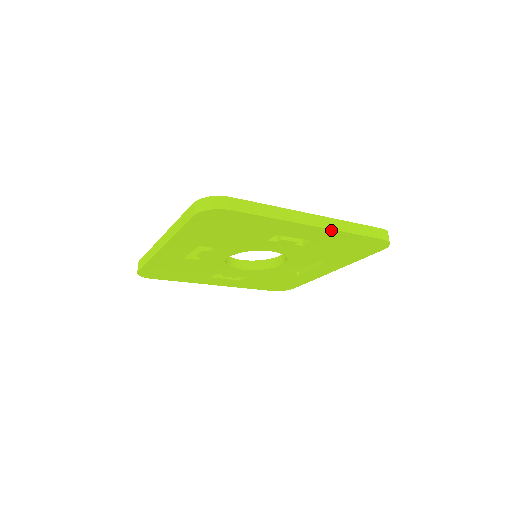
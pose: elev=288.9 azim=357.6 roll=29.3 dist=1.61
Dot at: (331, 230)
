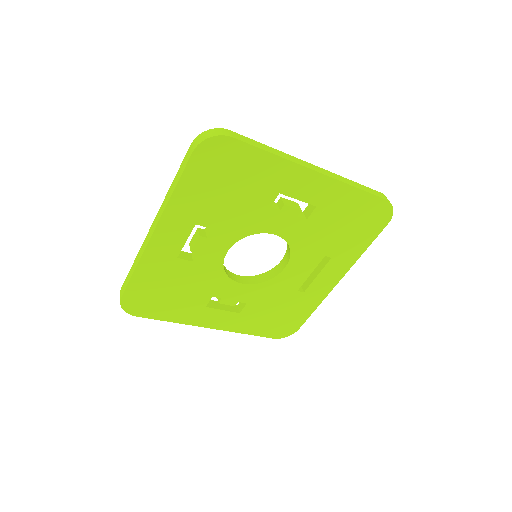
Dot at: (334, 181)
